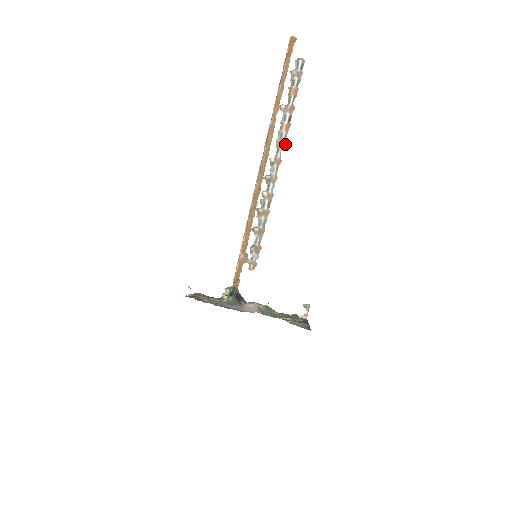
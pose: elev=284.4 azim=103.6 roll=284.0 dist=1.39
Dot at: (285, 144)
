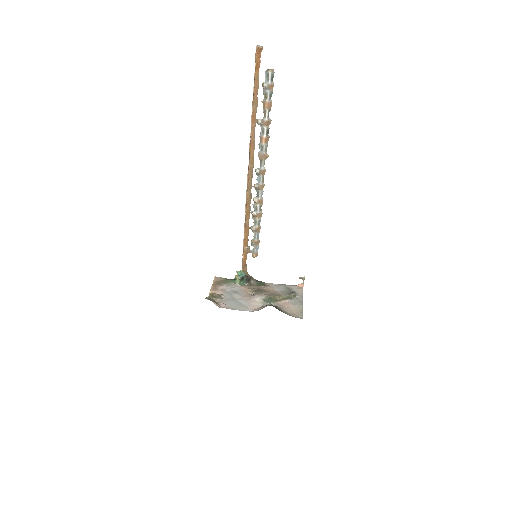
Dot at: (267, 156)
